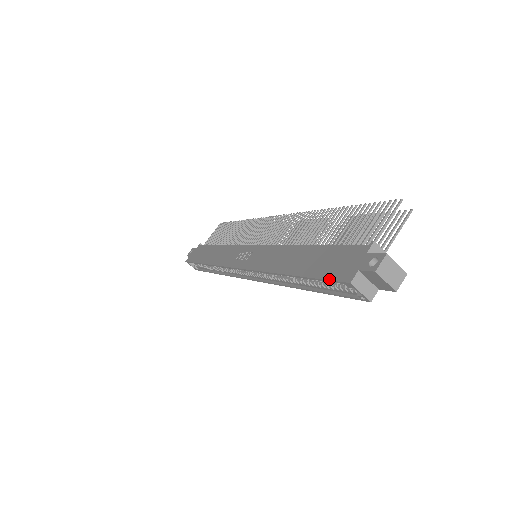
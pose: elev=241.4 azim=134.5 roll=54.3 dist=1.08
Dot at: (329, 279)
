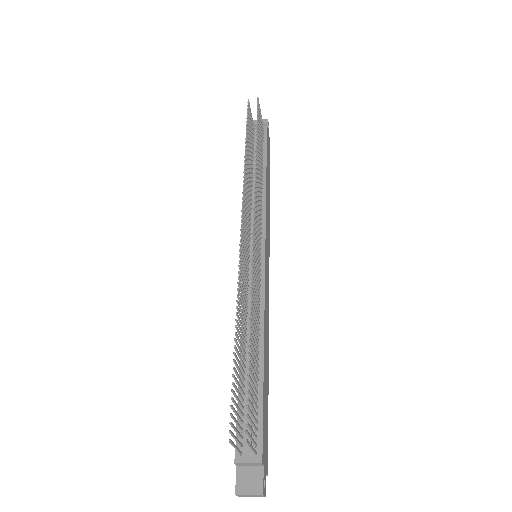
Dot at: occluded
